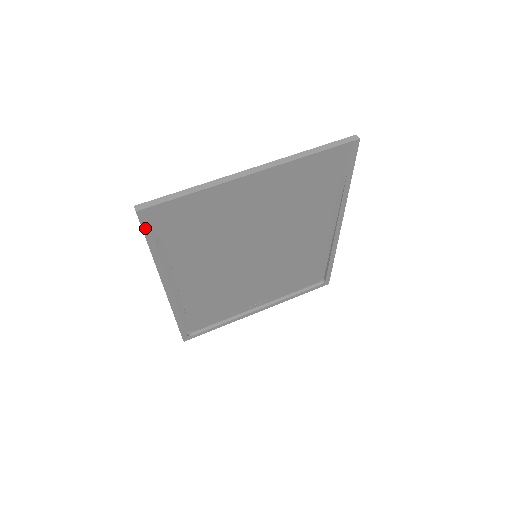
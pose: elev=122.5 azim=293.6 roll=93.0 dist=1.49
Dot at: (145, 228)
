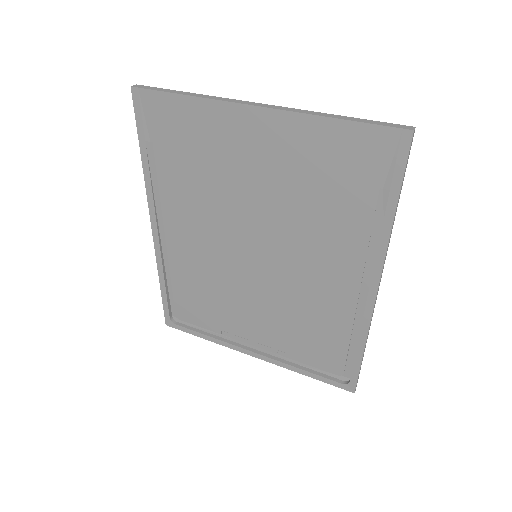
Dot at: (138, 117)
